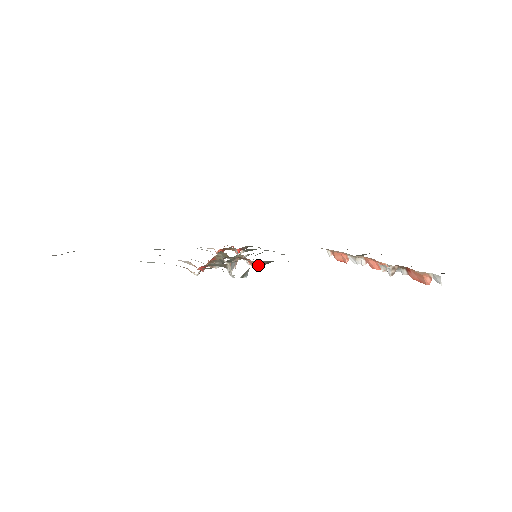
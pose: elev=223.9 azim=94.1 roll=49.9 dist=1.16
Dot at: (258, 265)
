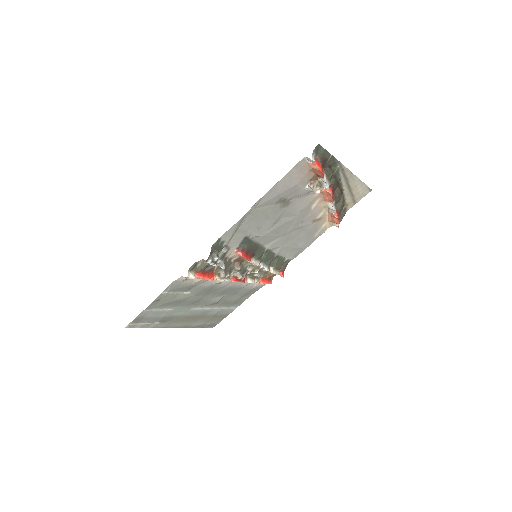
Dot at: (239, 253)
